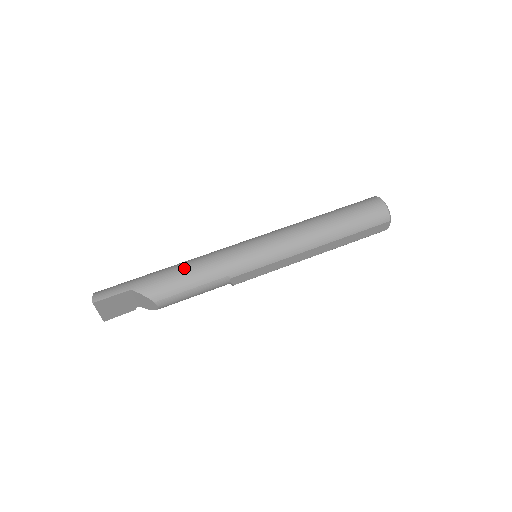
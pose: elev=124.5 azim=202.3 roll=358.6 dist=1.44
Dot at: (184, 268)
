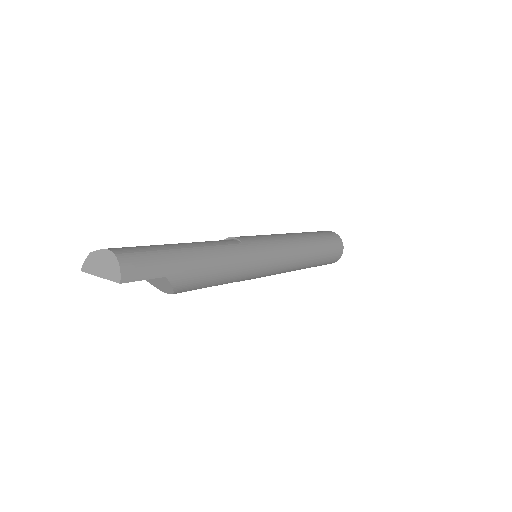
Dot at: (219, 265)
